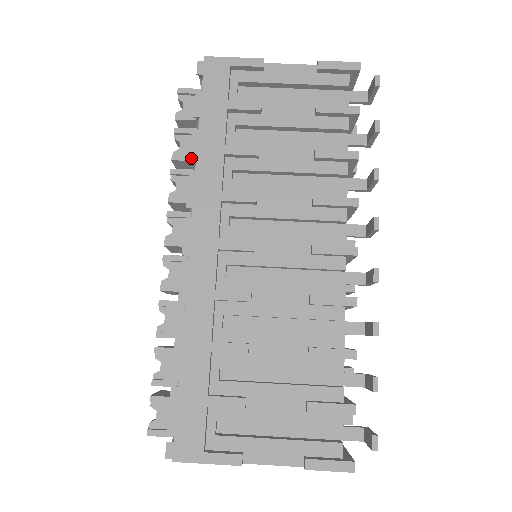
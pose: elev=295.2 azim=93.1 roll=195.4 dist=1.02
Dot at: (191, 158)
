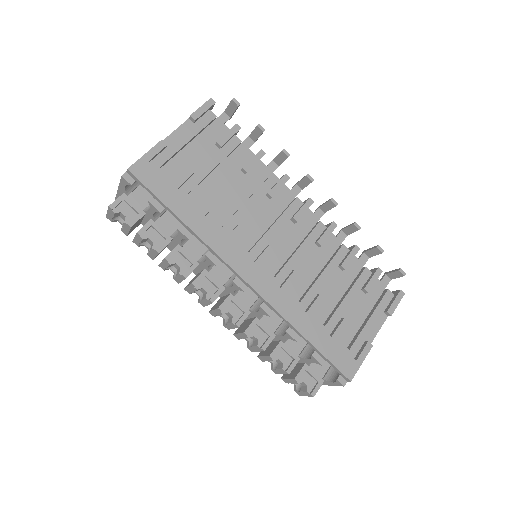
Dot at: (187, 237)
